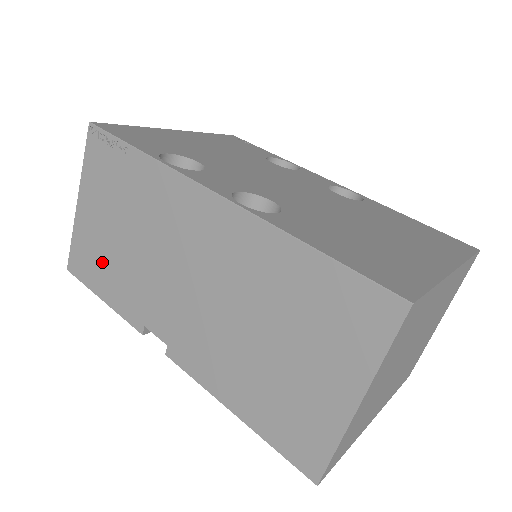
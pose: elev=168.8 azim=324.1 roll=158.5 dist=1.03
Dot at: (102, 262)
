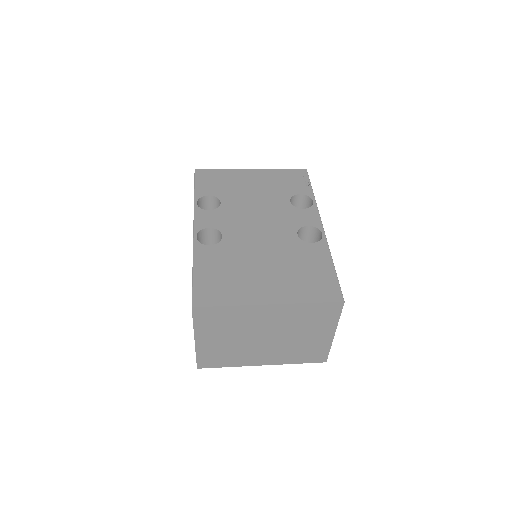
Dot at: occluded
